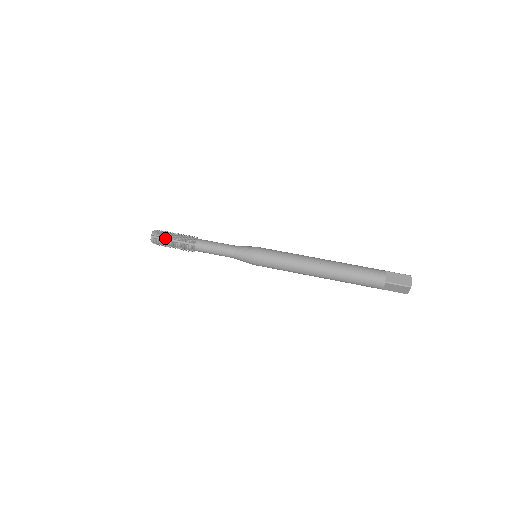
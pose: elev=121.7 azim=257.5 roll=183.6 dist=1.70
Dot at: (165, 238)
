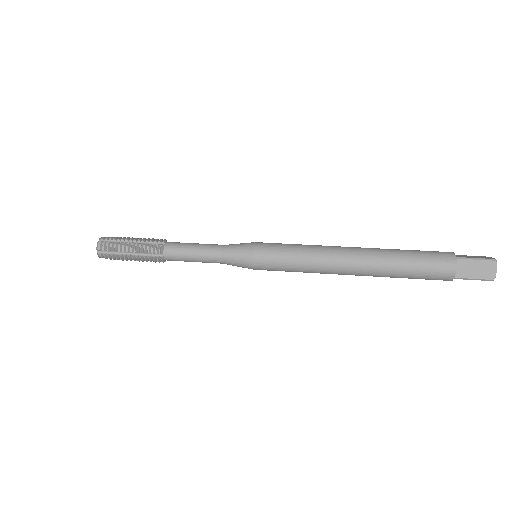
Dot at: (120, 241)
